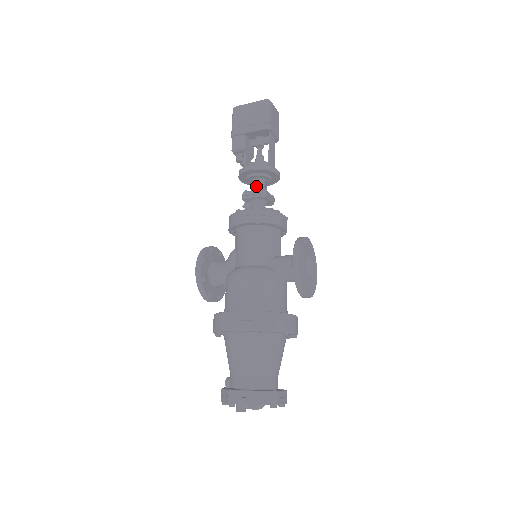
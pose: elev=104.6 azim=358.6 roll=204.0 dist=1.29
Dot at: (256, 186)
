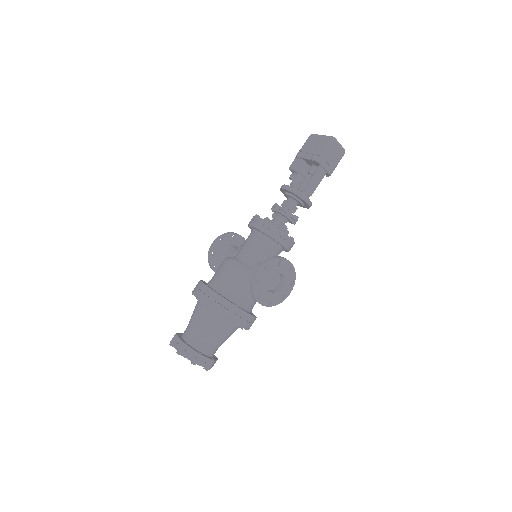
Dot at: (286, 203)
